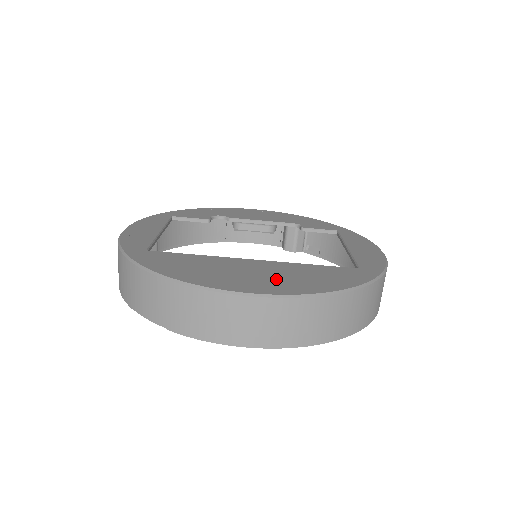
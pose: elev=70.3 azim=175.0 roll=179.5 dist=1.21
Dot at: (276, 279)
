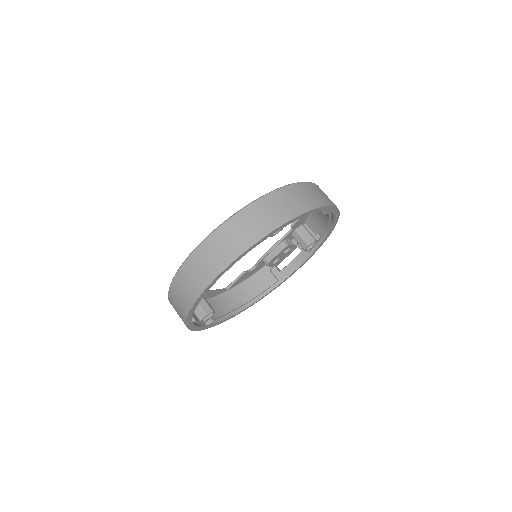
Dot at: occluded
